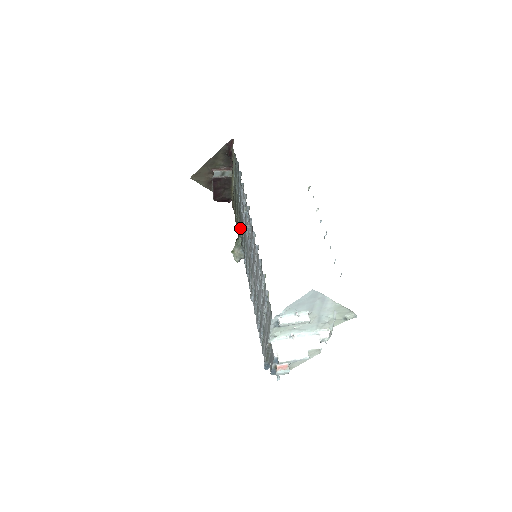
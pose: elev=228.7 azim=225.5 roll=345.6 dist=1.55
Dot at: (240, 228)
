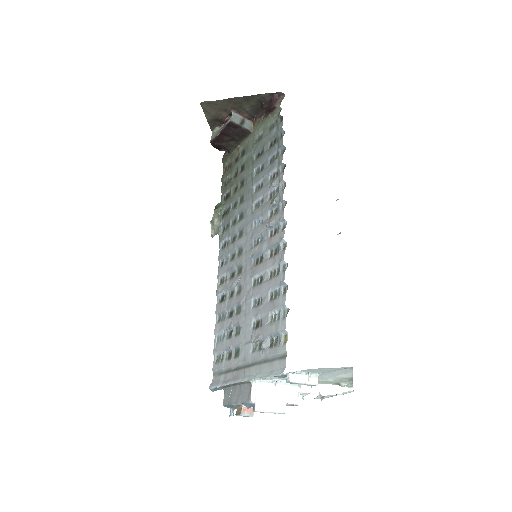
Dot at: (234, 199)
